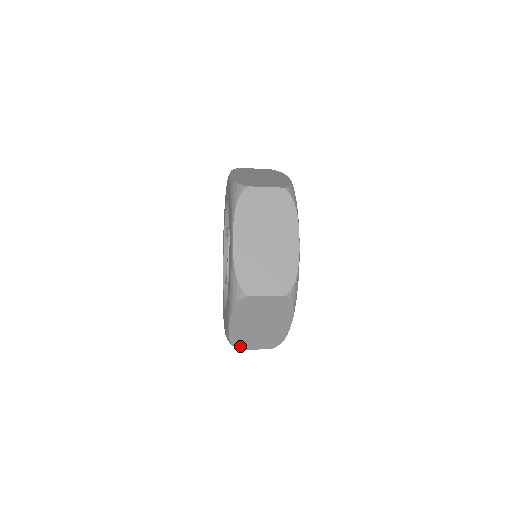
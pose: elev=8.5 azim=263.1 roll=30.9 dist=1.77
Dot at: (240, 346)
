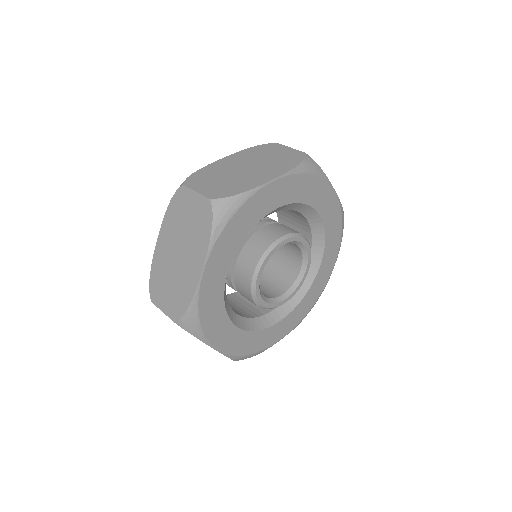
Dot at: occluded
